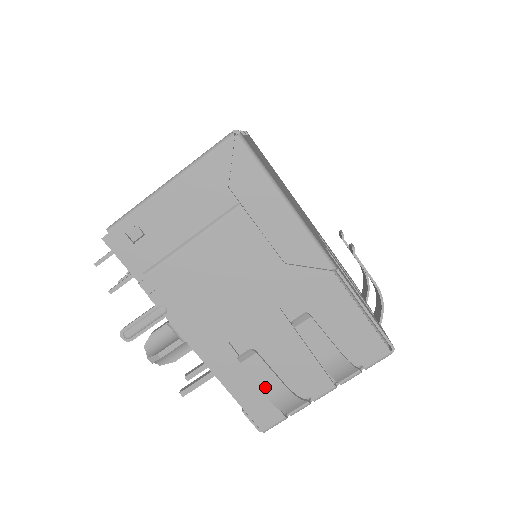
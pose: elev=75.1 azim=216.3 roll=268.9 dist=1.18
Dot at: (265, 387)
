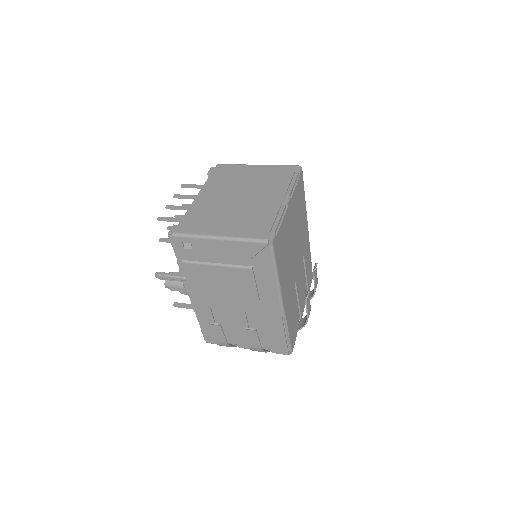
Dot at: (217, 337)
